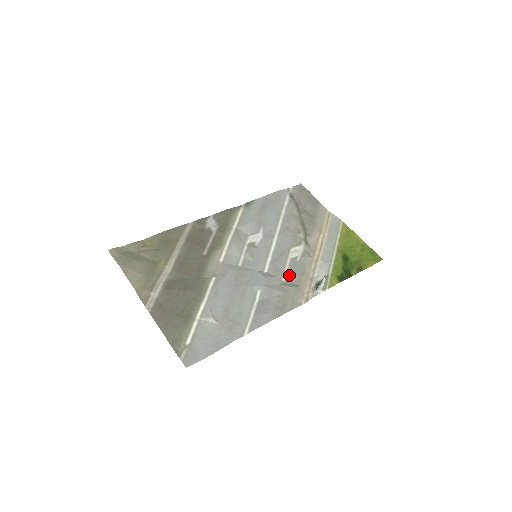
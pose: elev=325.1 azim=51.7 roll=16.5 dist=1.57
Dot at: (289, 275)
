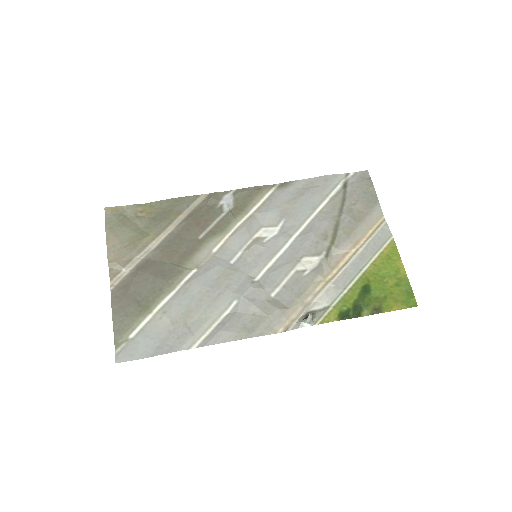
Dot at: (283, 291)
